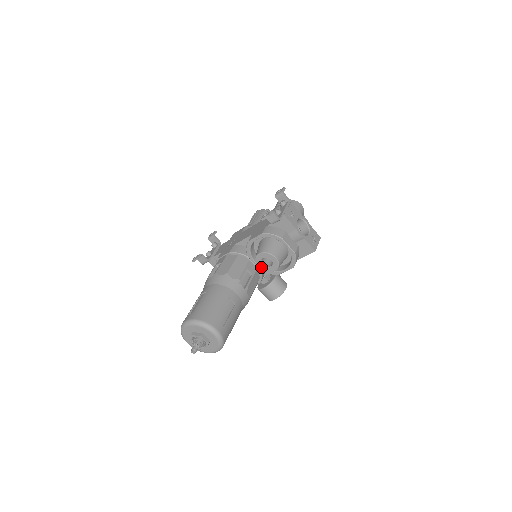
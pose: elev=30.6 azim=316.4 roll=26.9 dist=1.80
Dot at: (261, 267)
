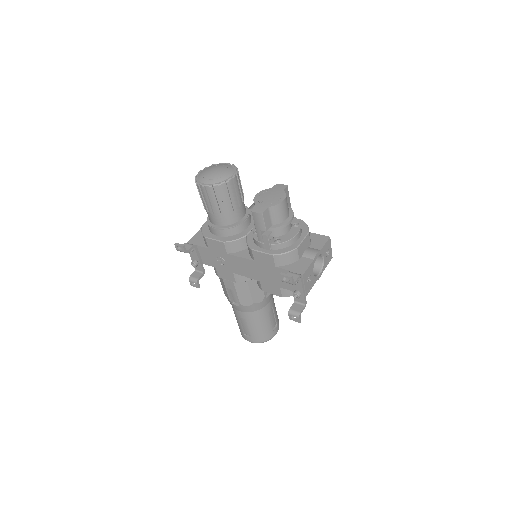
Dot at: occluded
